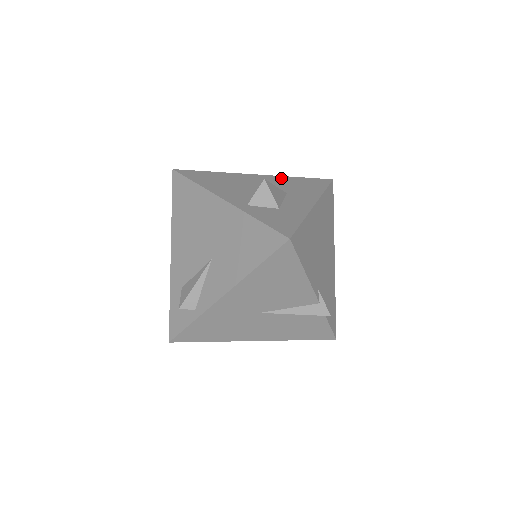
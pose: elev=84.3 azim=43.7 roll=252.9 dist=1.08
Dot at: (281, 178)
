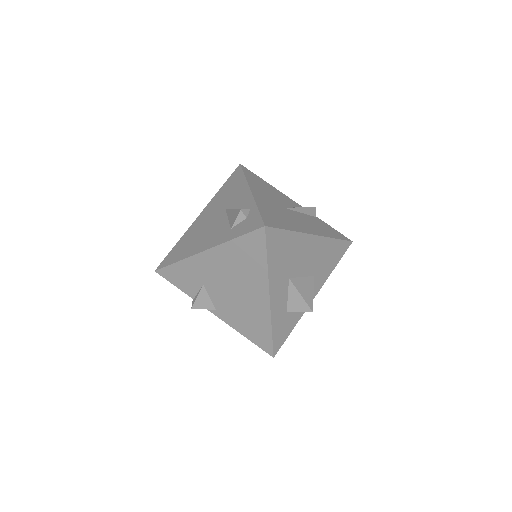
Dot at: occluded
